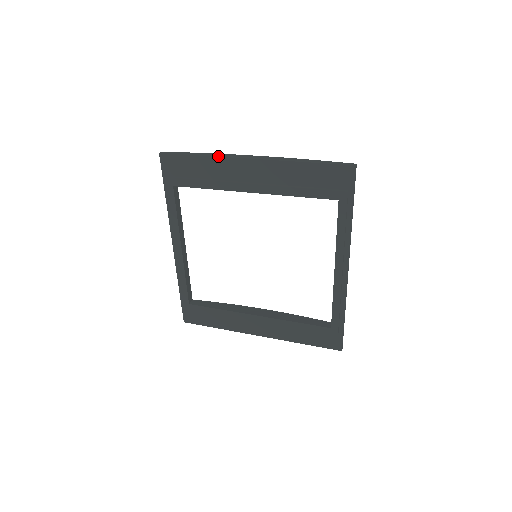
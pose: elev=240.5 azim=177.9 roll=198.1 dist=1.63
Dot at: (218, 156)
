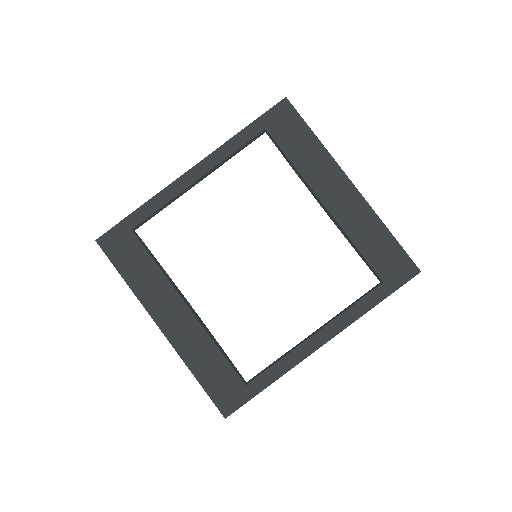
Dot at: occluded
